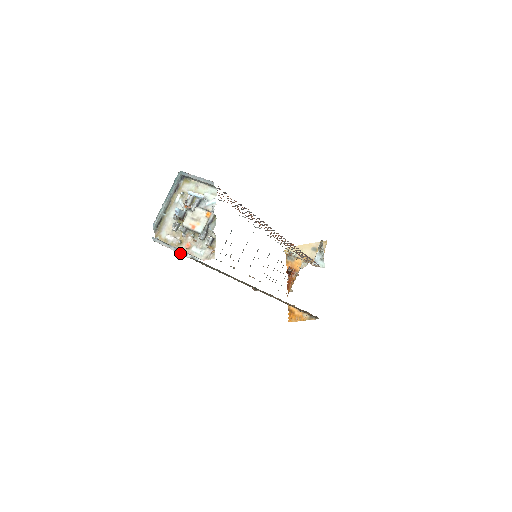
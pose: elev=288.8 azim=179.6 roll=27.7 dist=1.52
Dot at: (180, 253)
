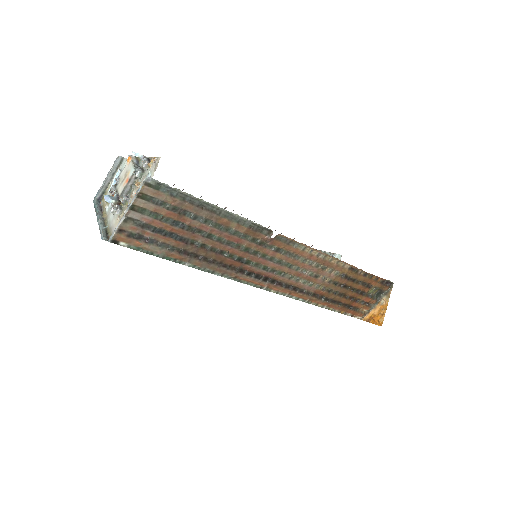
Dot at: (133, 200)
